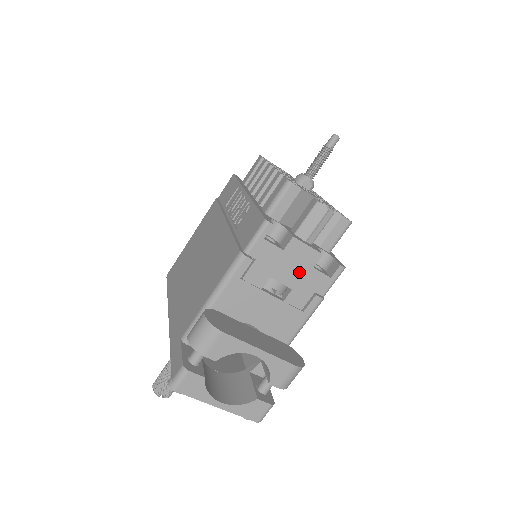
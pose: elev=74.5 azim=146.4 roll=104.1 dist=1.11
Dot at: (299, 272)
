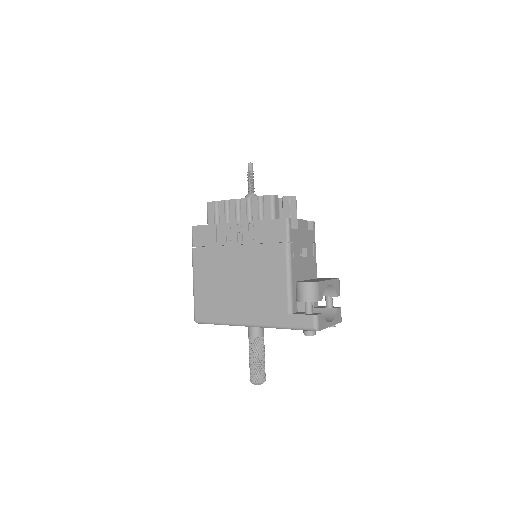
Dot at: (305, 236)
